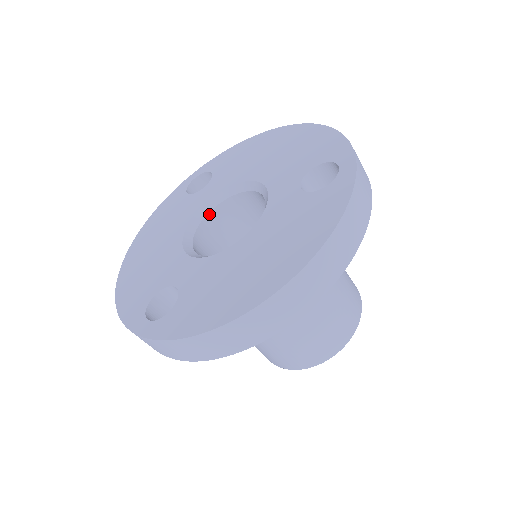
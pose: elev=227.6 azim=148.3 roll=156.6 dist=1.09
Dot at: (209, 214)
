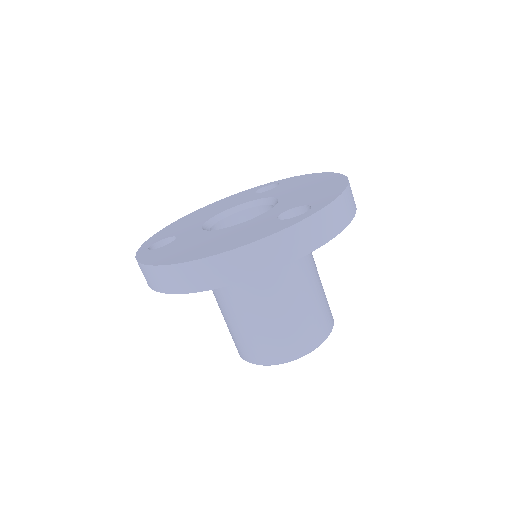
Dot at: (247, 210)
